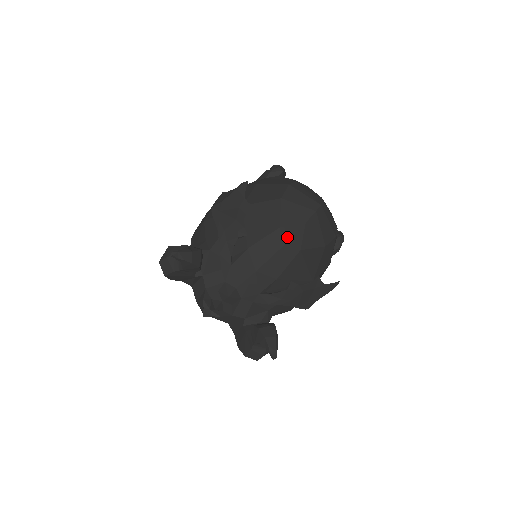
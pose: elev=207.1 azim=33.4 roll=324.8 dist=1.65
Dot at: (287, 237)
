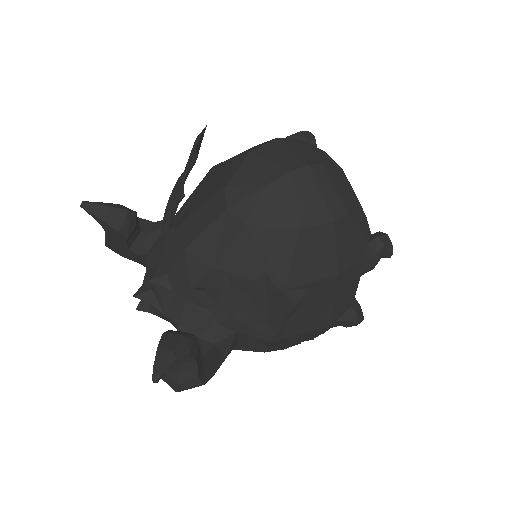
Dot at: (230, 202)
